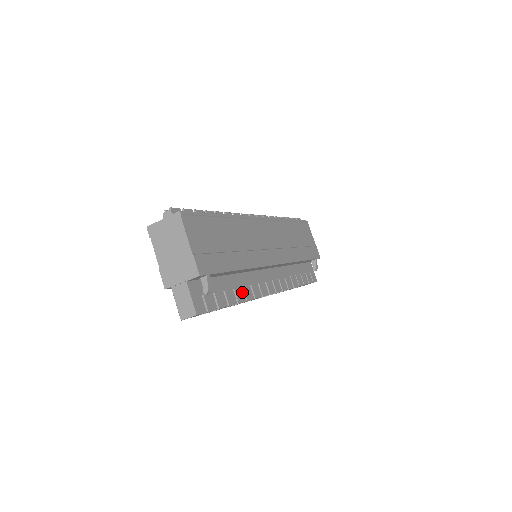
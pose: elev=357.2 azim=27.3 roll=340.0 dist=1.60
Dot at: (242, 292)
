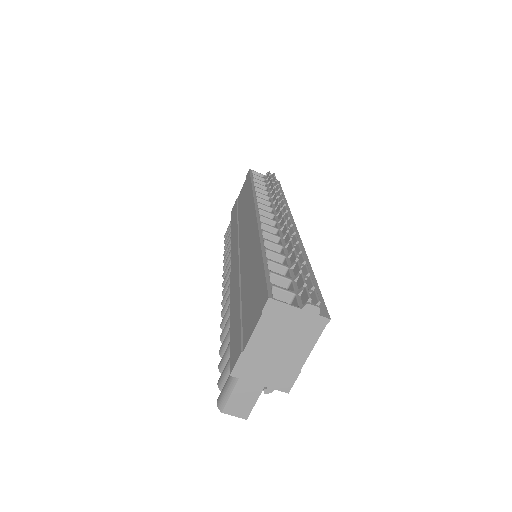
Dot at: occluded
